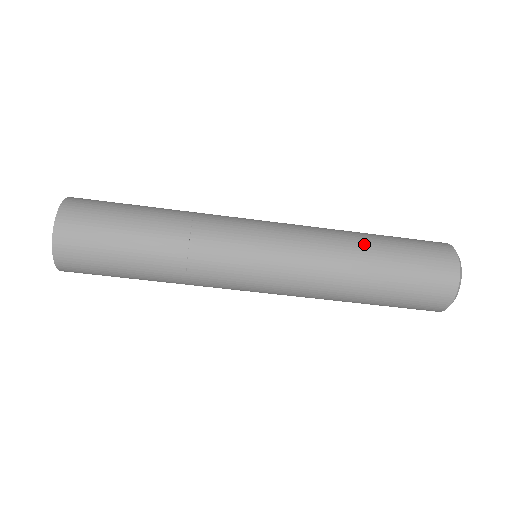
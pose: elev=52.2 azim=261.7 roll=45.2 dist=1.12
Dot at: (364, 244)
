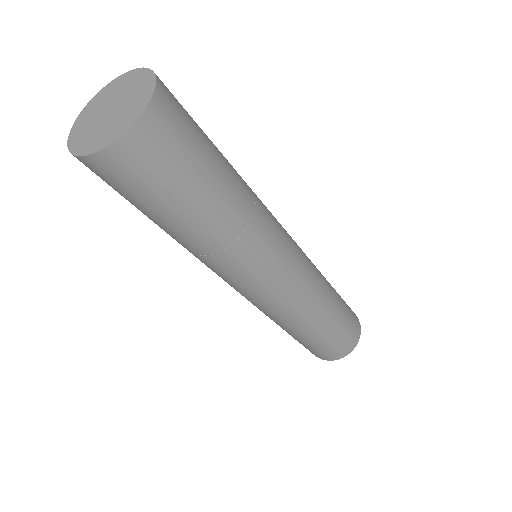
Dot at: (332, 301)
